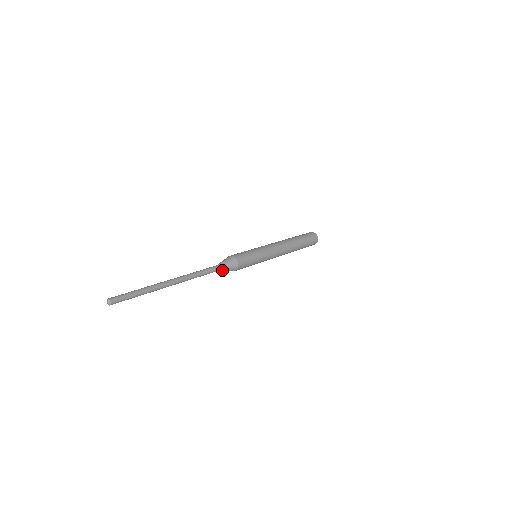
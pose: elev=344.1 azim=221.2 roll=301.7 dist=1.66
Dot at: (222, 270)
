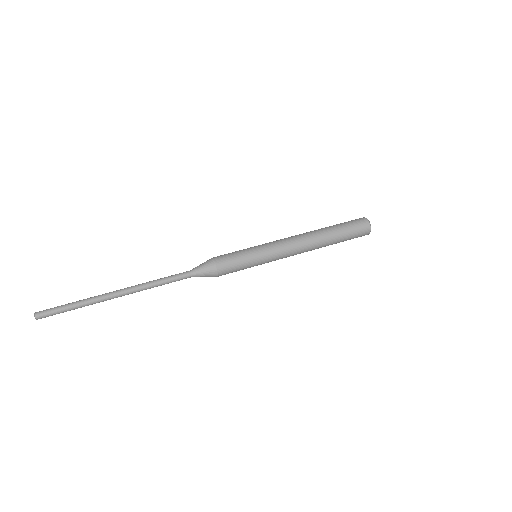
Dot at: (197, 275)
